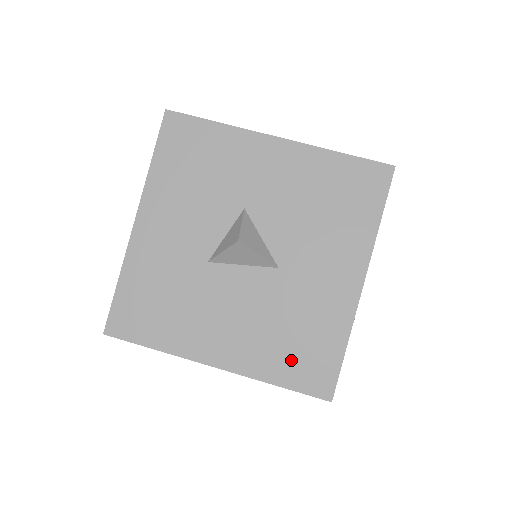
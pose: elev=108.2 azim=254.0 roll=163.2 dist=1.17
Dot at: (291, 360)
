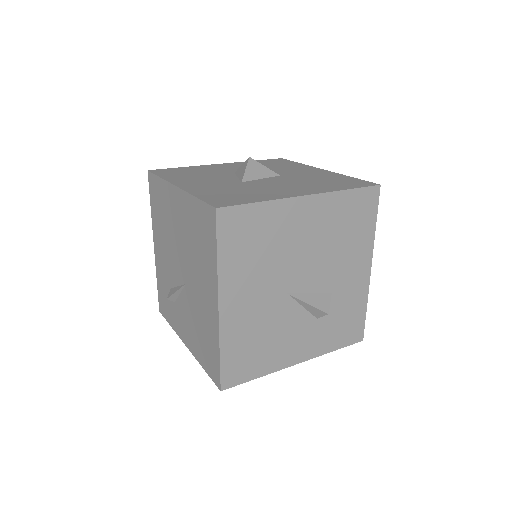
Dot at: (338, 184)
